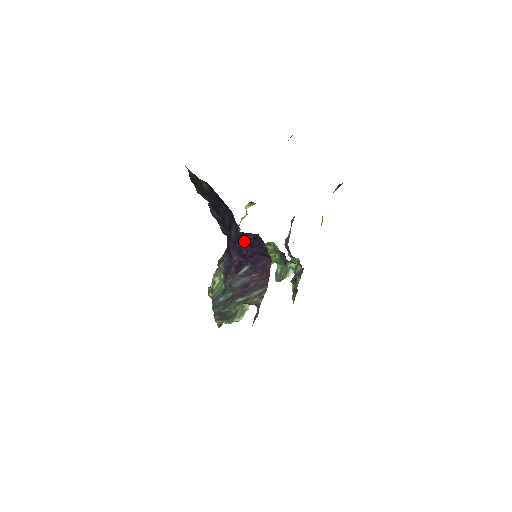
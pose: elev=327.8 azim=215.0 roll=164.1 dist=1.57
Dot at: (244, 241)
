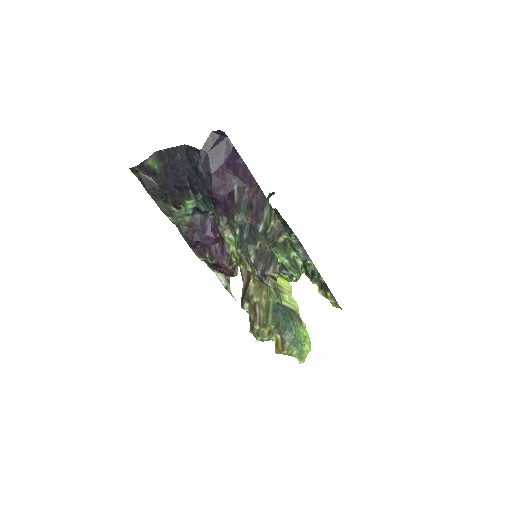
Dot at: (211, 157)
